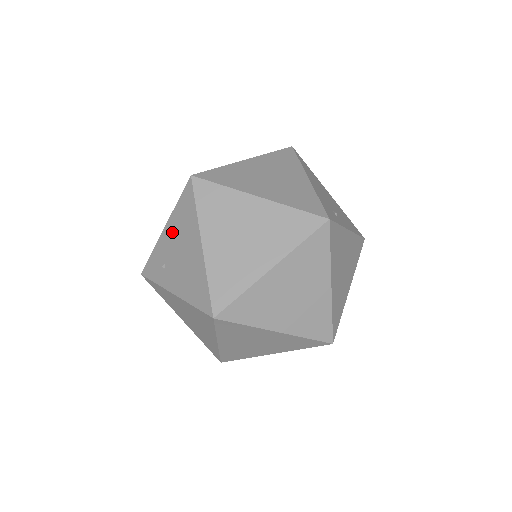
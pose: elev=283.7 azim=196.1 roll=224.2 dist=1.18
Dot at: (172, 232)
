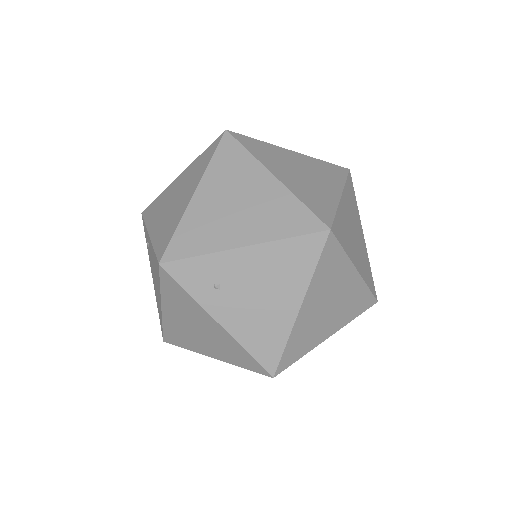
Dot at: (258, 262)
